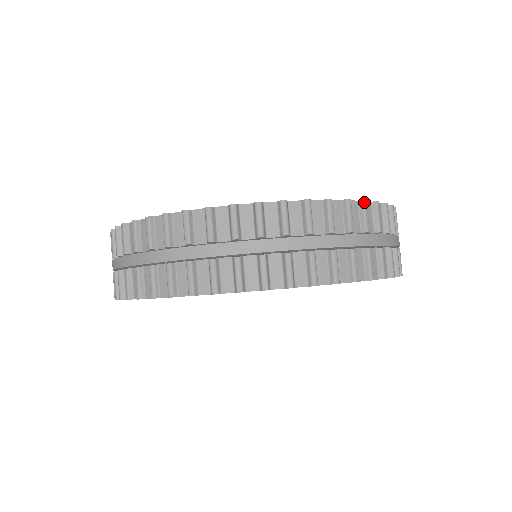
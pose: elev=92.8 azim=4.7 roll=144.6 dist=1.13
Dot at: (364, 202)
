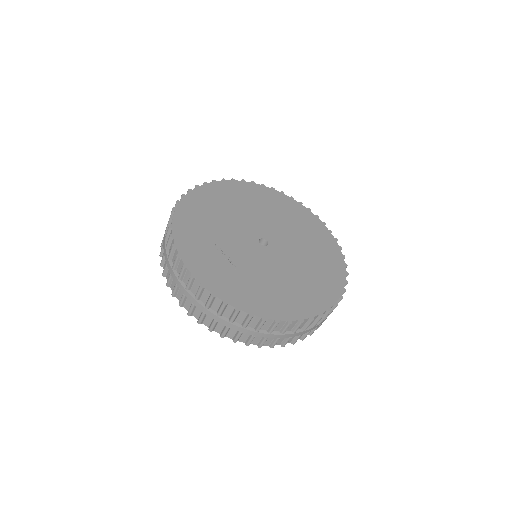
Dot at: occluded
